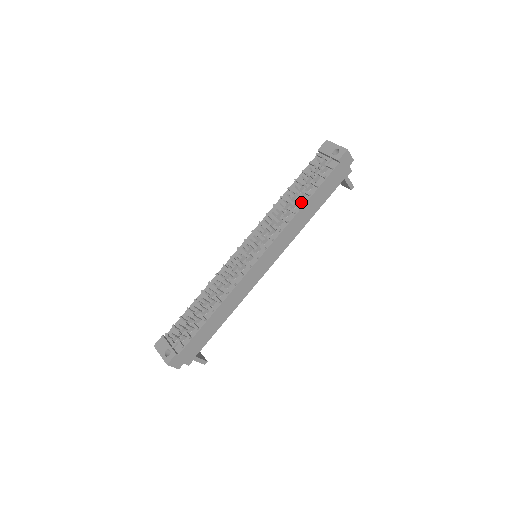
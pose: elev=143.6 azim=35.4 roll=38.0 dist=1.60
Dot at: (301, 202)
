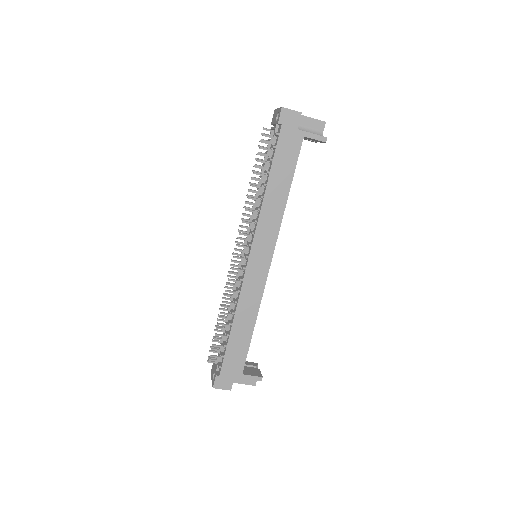
Dot at: (263, 184)
